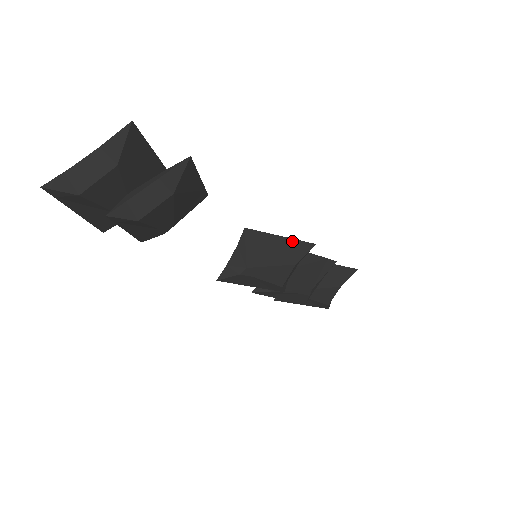
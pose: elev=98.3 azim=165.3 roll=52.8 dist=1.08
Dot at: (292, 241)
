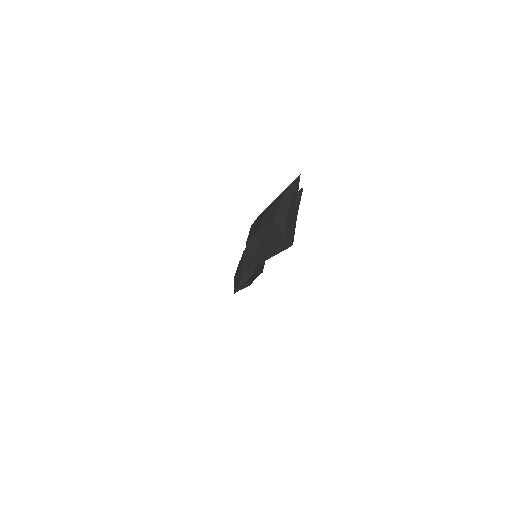
Dot at: occluded
